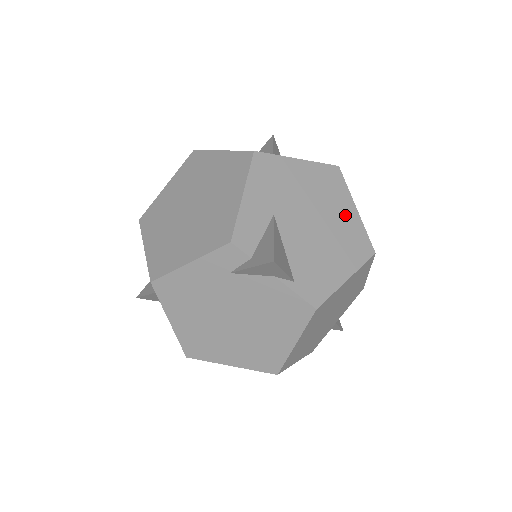
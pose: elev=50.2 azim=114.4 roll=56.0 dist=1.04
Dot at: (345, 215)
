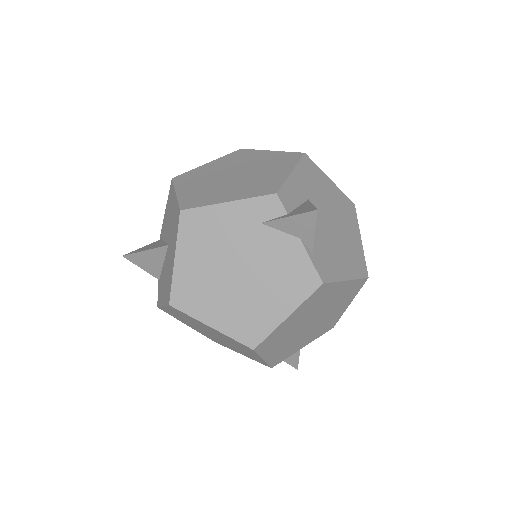
Dot at: (353, 237)
